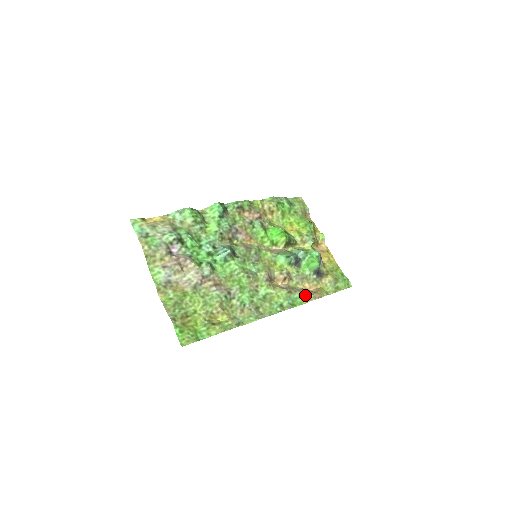
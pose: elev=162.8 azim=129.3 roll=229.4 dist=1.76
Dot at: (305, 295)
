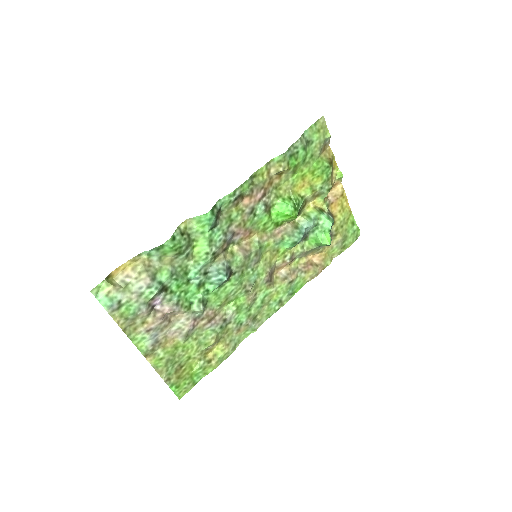
Dot at: (307, 276)
